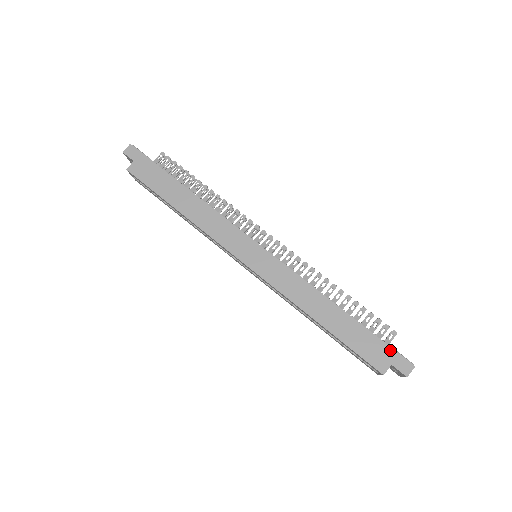
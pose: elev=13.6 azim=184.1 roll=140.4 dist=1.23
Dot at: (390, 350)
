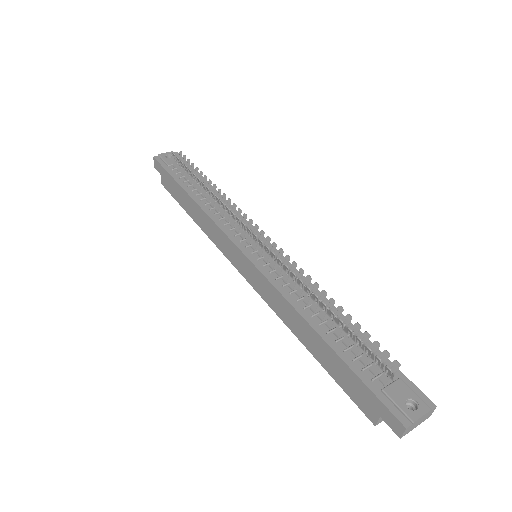
Dot at: (374, 398)
